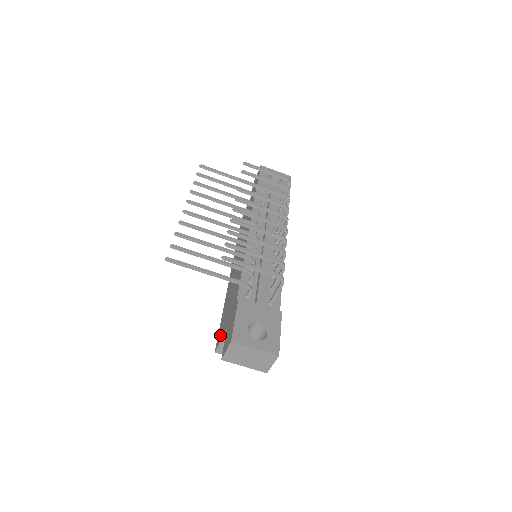
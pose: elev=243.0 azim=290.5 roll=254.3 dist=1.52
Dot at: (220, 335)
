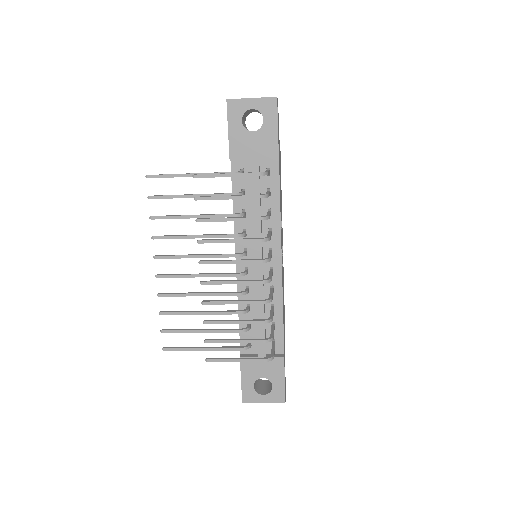
Dot at: occluded
